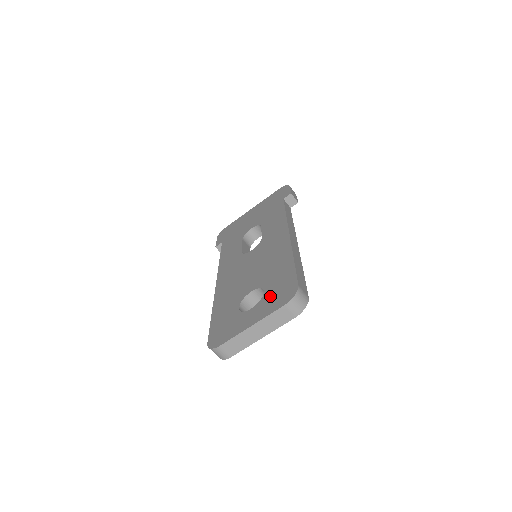
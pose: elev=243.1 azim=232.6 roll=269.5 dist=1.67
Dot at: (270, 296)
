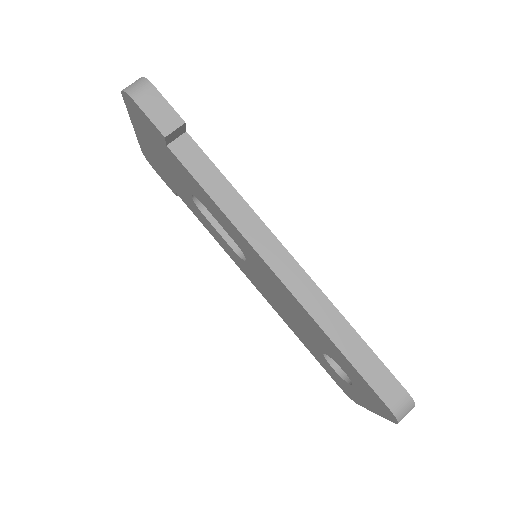
Dot at: (361, 390)
